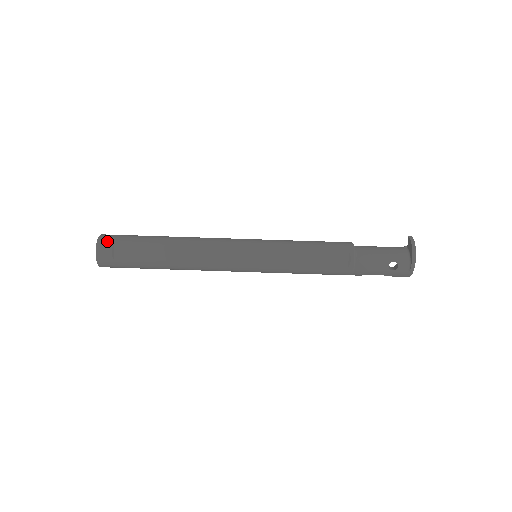
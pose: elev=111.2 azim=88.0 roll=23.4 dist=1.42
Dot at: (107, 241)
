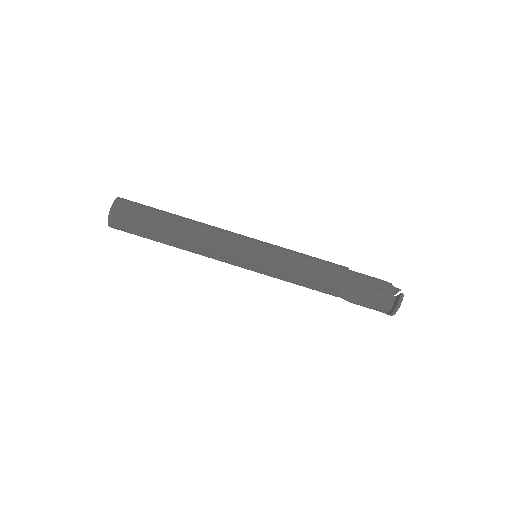
Dot at: (117, 219)
